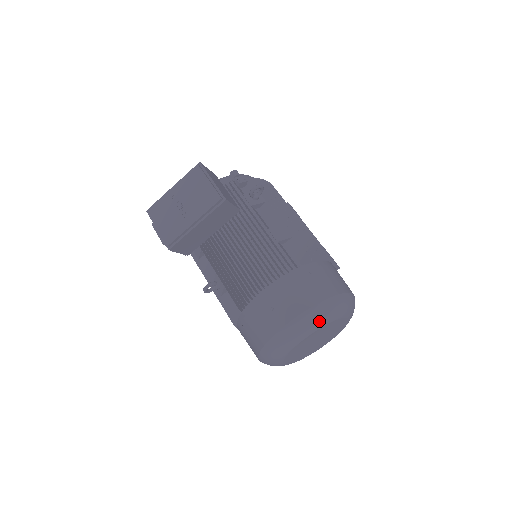
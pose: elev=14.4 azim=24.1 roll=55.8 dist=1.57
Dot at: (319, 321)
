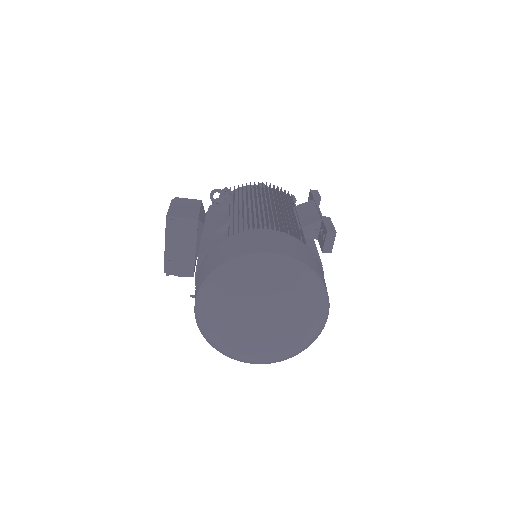
Dot at: (215, 294)
